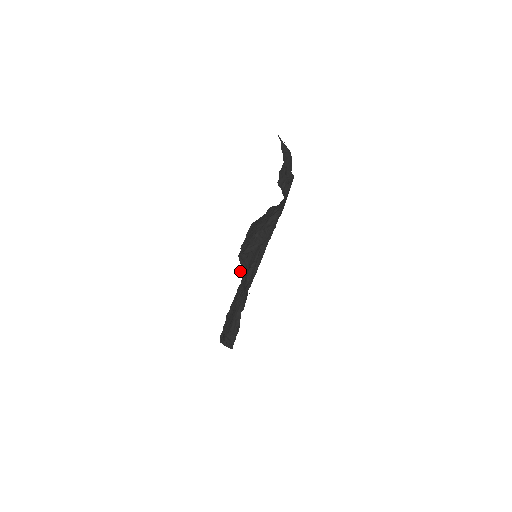
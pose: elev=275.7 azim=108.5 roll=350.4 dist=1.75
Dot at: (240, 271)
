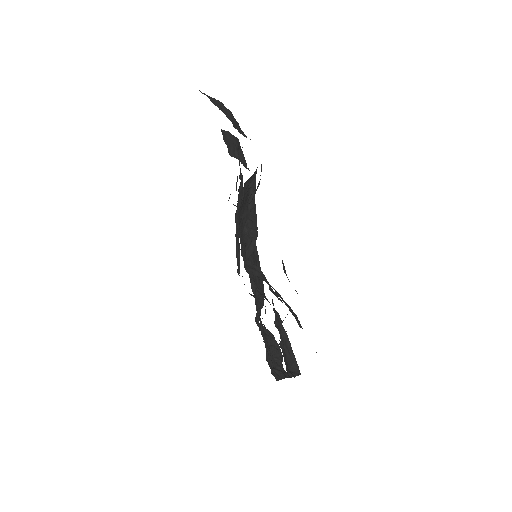
Dot at: occluded
